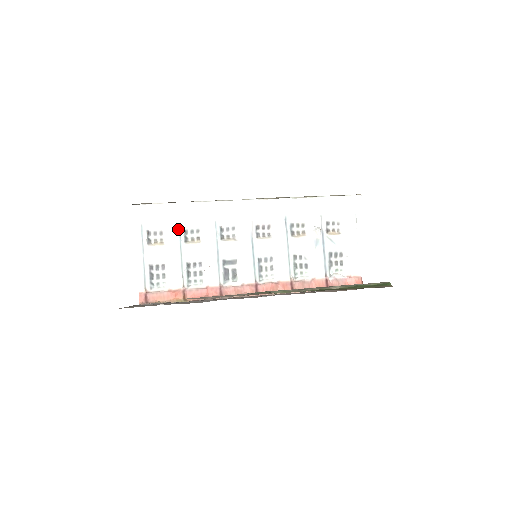
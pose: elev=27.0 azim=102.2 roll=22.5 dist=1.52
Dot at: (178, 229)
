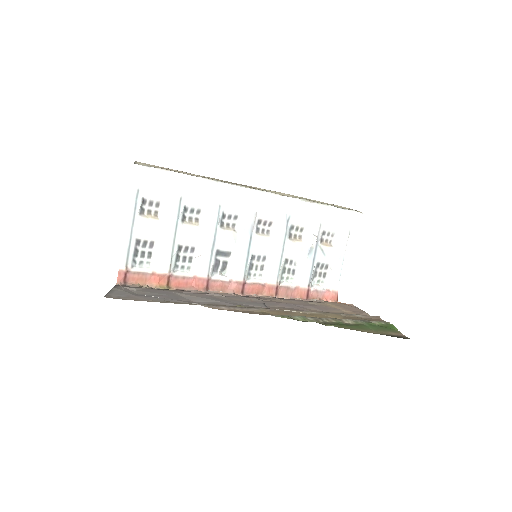
Dot at: (178, 205)
